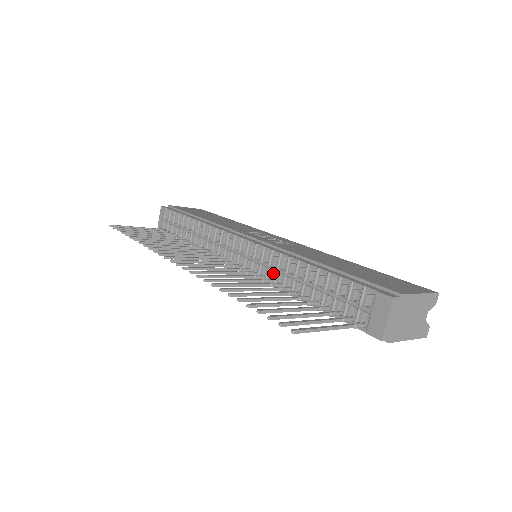
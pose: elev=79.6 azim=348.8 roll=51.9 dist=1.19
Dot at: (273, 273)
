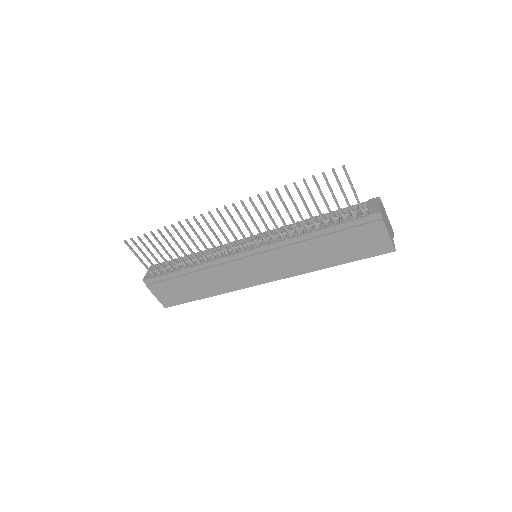
Dot at: occluded
